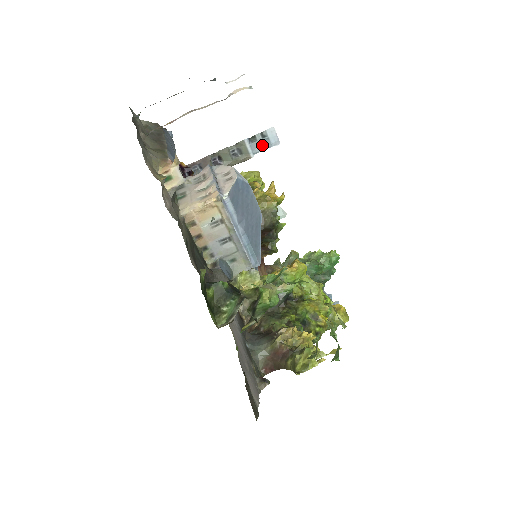
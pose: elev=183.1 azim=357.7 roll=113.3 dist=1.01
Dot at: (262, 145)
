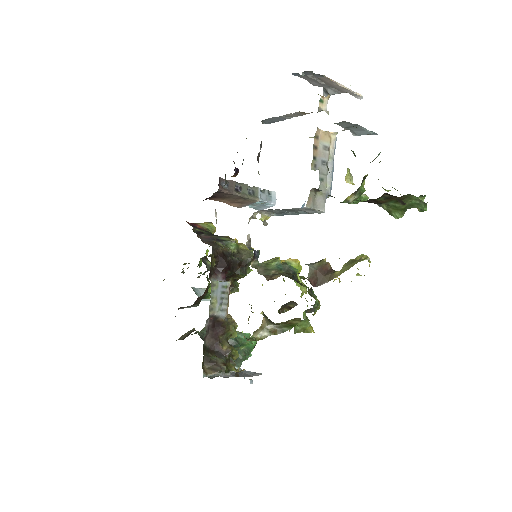
Dot at: (267, 198)
